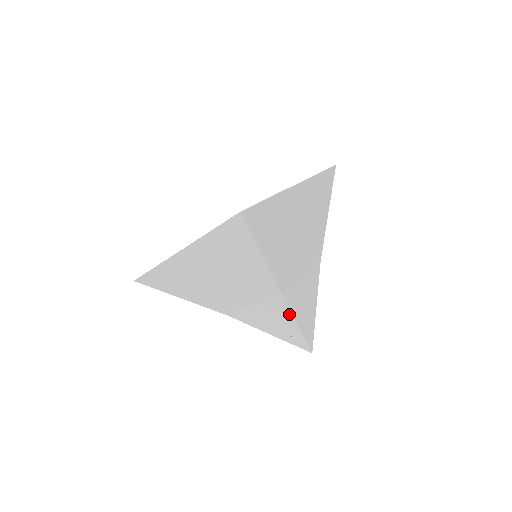
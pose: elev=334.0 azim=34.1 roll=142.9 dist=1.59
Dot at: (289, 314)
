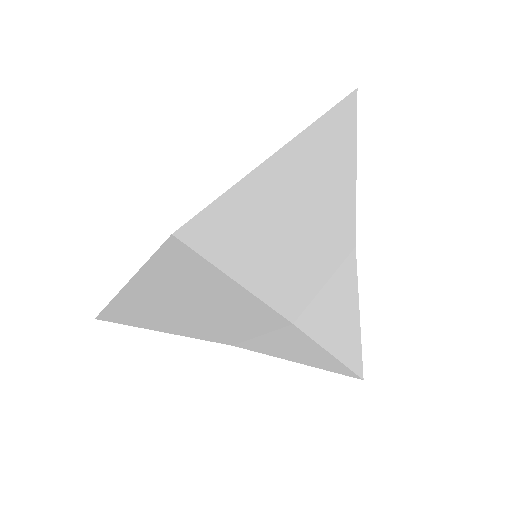
Dot at: (314, 344)
